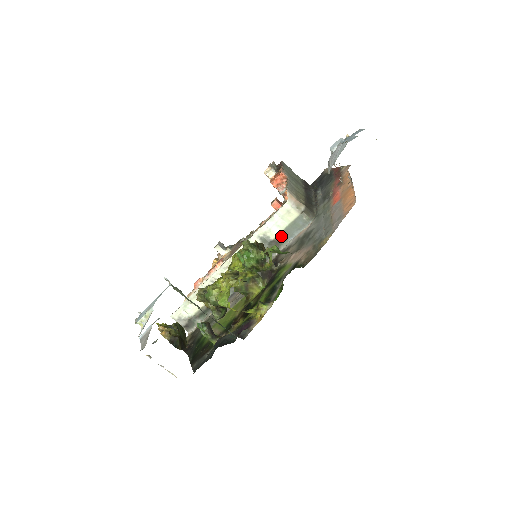
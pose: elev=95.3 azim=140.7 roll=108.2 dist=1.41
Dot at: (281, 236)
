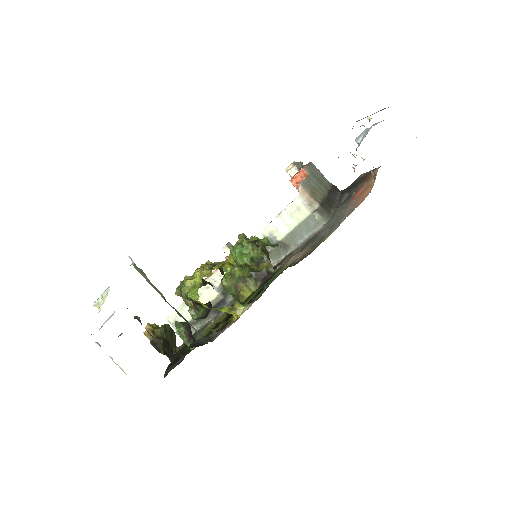
Dot at: (289, 237)
